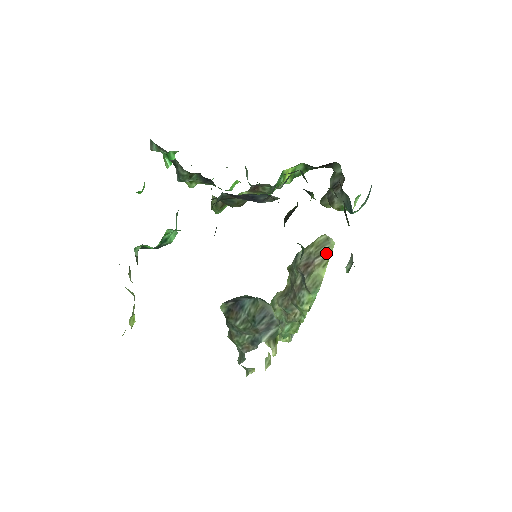
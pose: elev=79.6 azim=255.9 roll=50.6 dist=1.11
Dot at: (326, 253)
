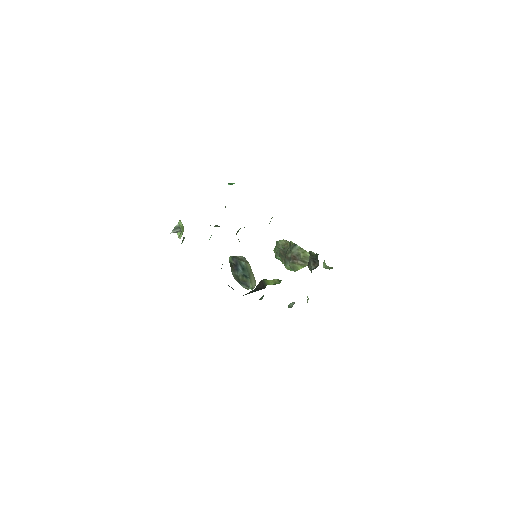
Dot at: (306, 263)
